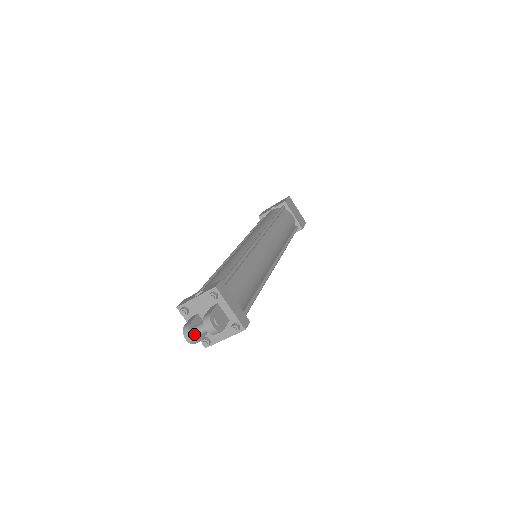
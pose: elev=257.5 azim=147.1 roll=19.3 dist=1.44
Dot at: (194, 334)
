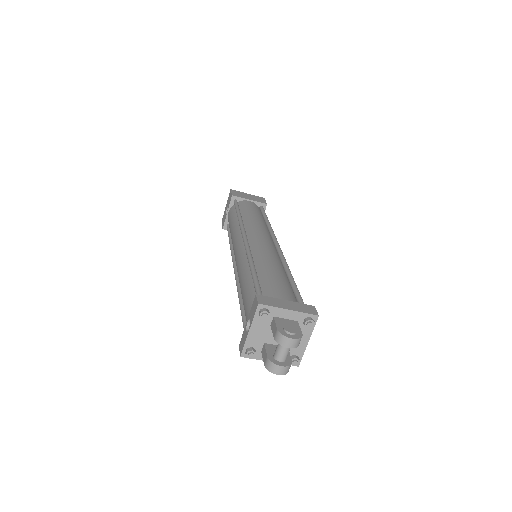
Dot at: (280, 363)
